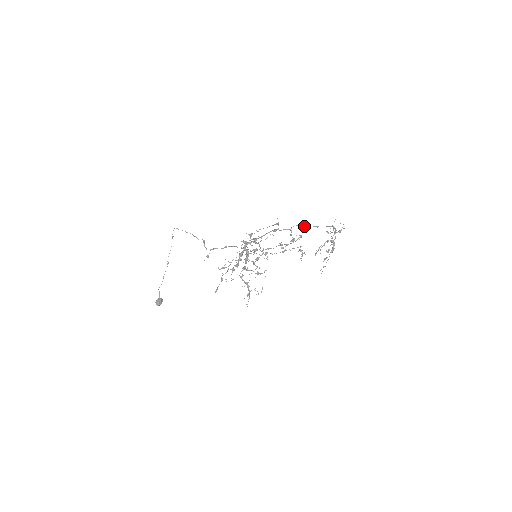
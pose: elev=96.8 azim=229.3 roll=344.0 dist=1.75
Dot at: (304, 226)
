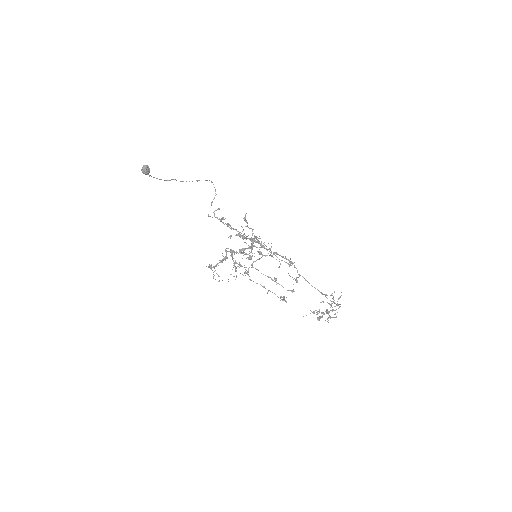
Dot at: occluded
